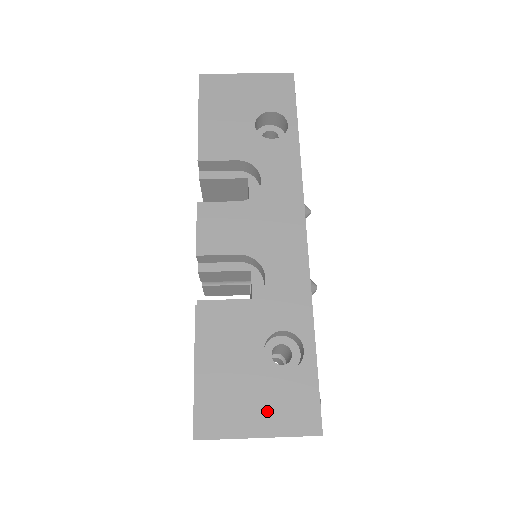
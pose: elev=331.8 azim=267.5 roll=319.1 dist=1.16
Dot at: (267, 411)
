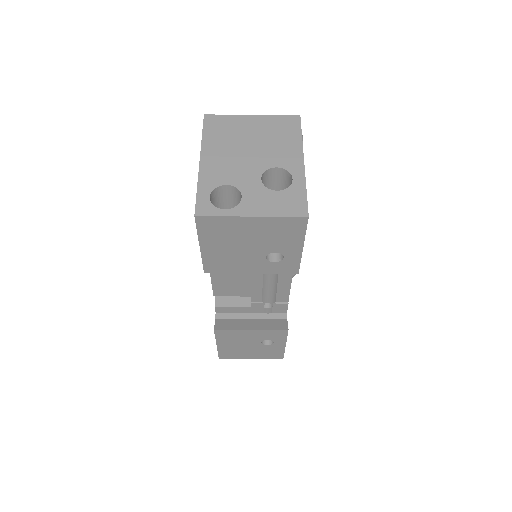
Dot at: occluded
